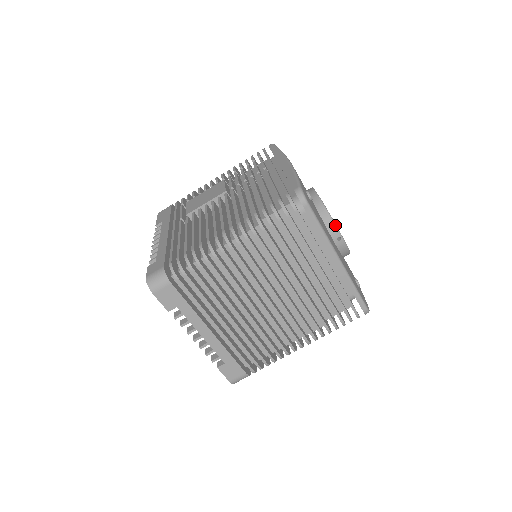
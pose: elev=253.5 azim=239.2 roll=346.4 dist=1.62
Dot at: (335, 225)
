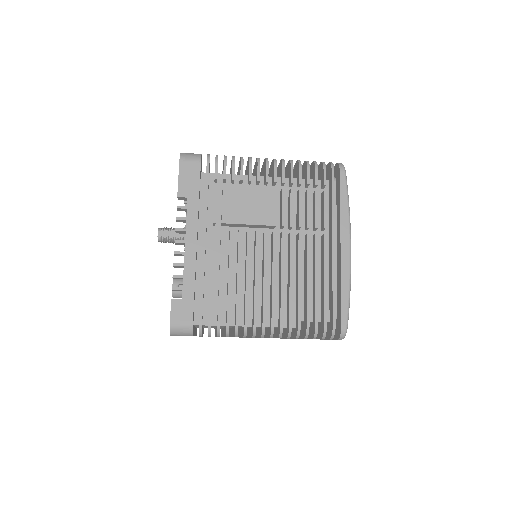
Dot at: occluded
